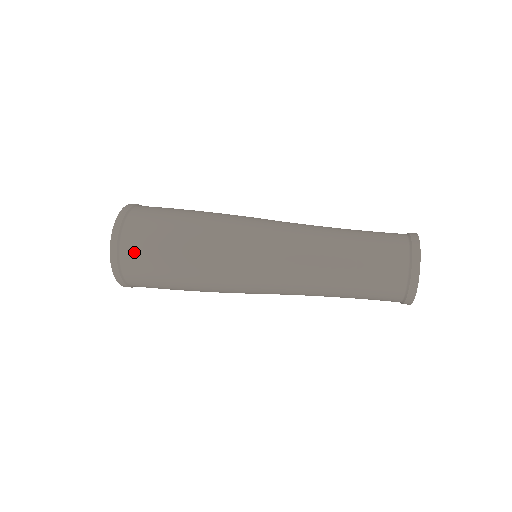
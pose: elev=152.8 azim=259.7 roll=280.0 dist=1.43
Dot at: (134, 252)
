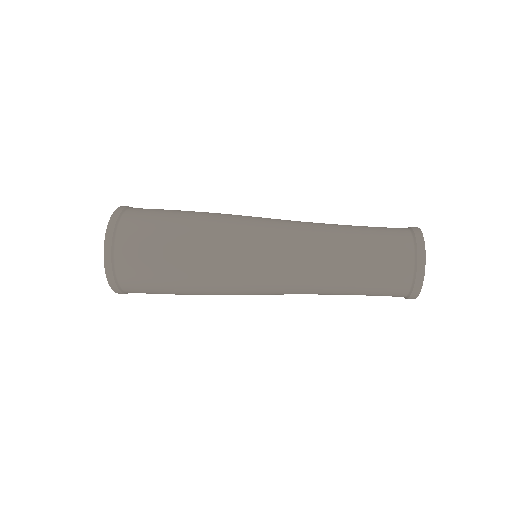
Dot at: (130, 255)
